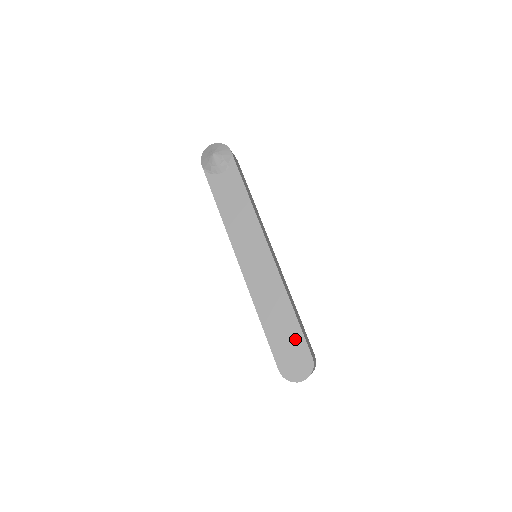
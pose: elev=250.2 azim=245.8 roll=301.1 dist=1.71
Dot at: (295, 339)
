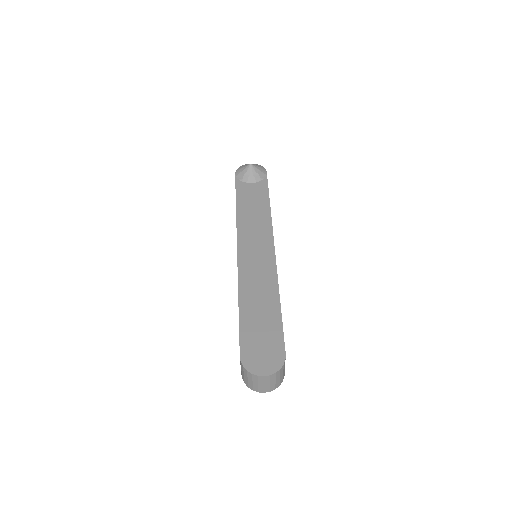
Dot at: (272, 330)
